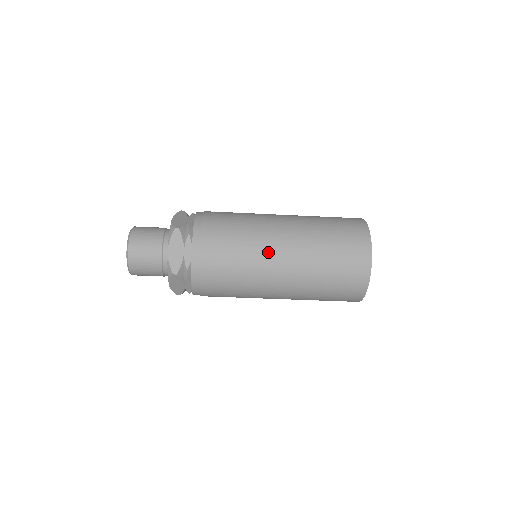
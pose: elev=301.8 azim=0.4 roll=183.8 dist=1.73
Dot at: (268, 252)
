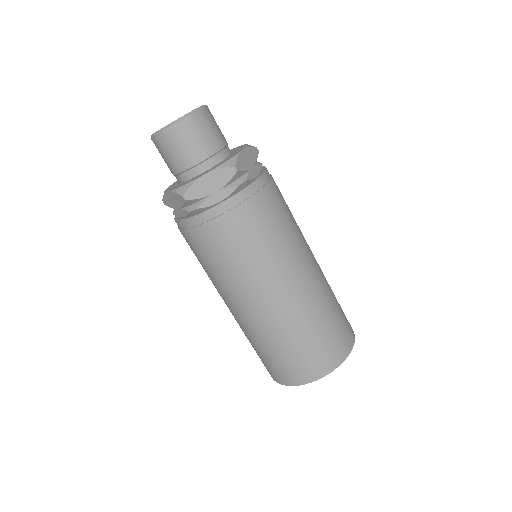
Dot at: (270, 281)
